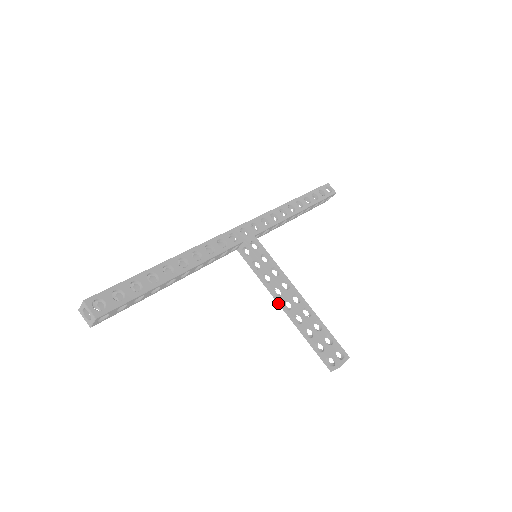
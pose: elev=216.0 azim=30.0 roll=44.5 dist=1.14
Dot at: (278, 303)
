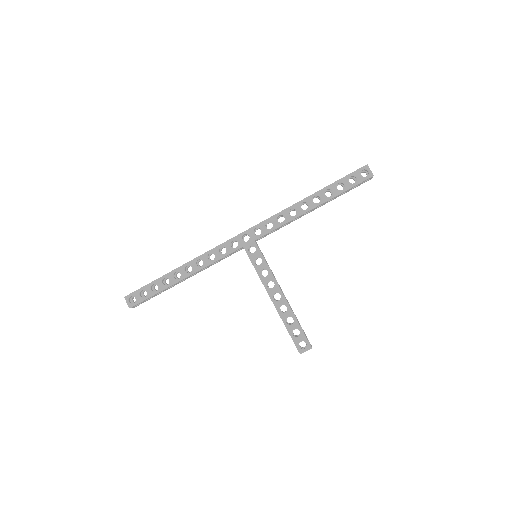
Dot at: occluded
